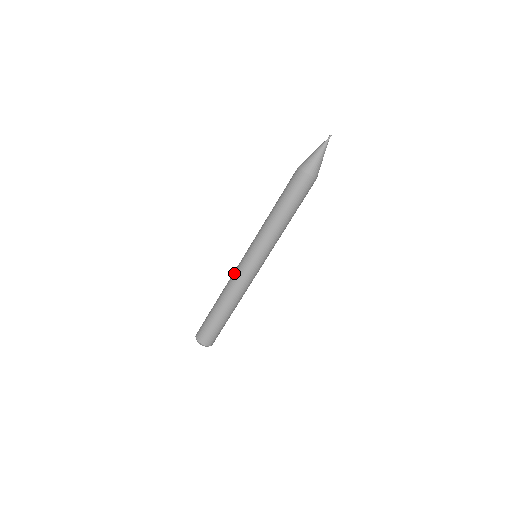
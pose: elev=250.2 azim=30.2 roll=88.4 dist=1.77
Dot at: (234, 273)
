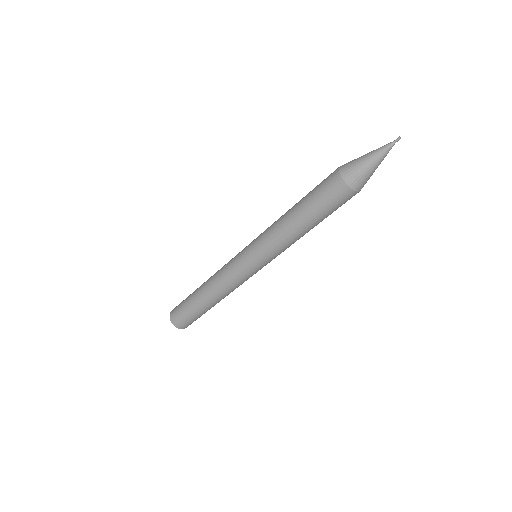
Dot at: (225, 269)
